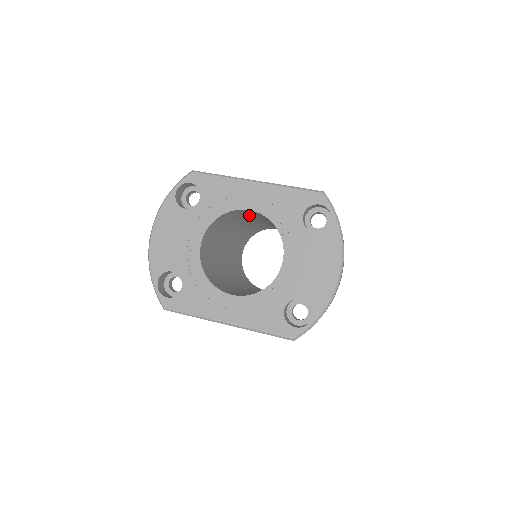
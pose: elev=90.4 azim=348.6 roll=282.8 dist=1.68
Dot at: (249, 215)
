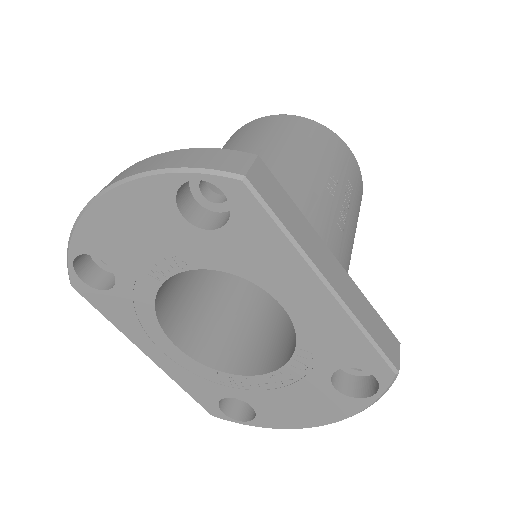
Dot at: occluded
